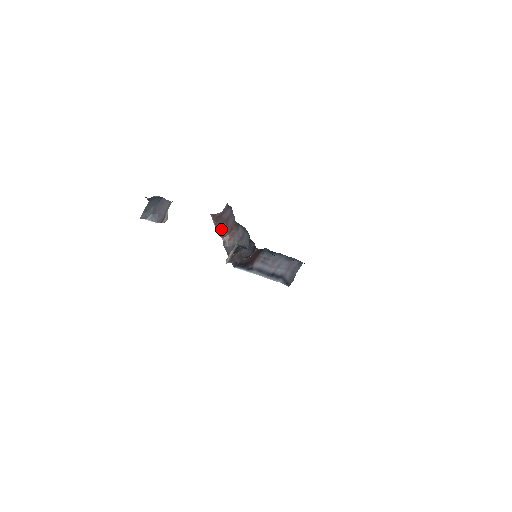
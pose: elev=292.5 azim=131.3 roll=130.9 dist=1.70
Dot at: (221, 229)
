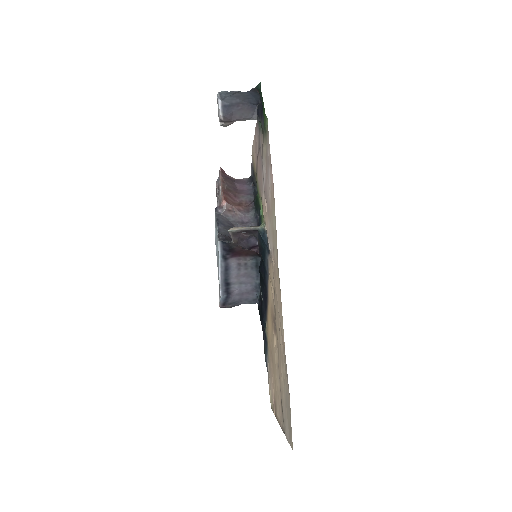
Dot at: (228, 192)
